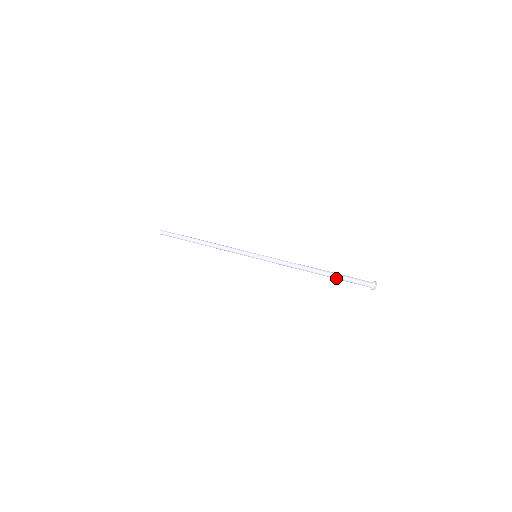
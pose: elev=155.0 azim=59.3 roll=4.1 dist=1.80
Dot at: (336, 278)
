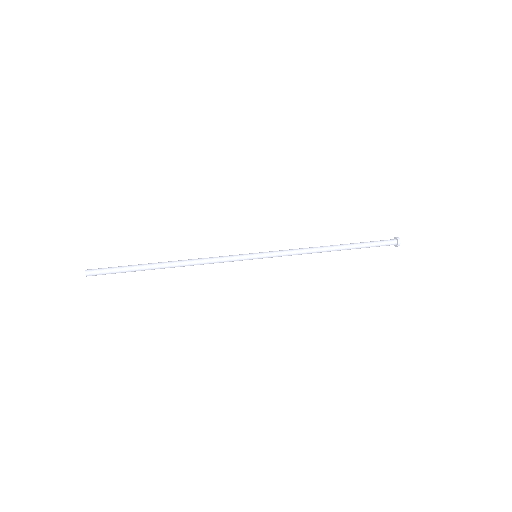
Dot at: (360, 248)
